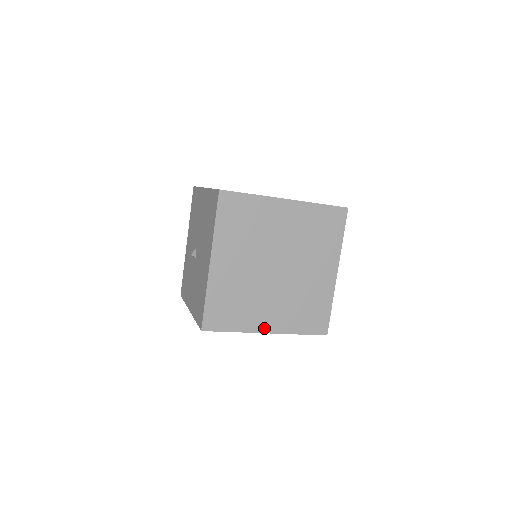
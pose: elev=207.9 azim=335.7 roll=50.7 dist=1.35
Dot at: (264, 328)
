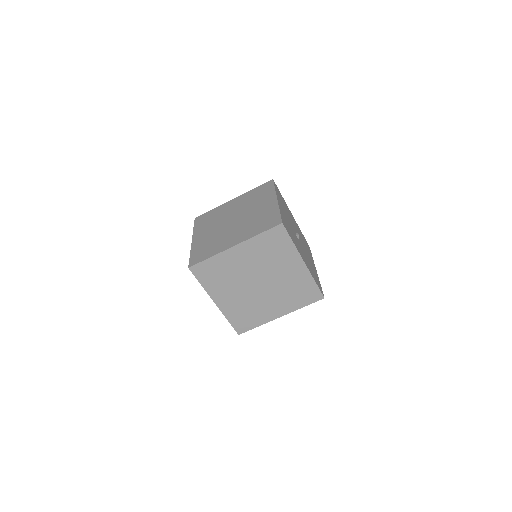
Dot at: (276, 316)
